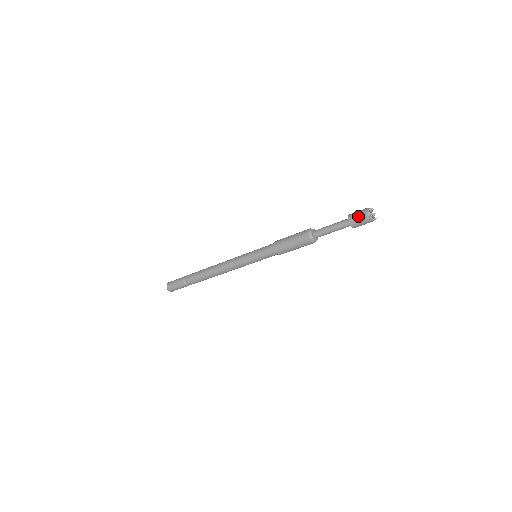
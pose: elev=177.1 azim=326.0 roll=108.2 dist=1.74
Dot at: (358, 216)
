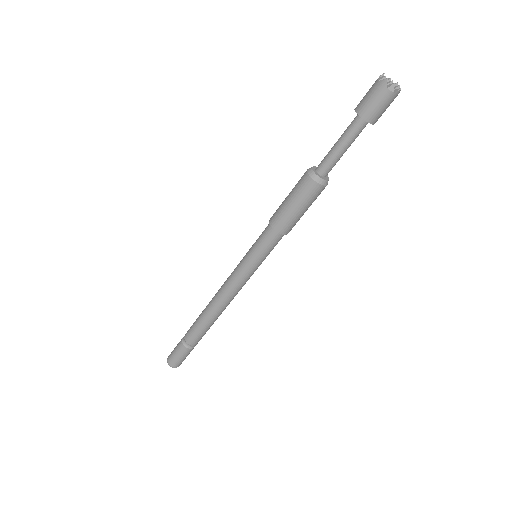
Dot at: (366, 93)
